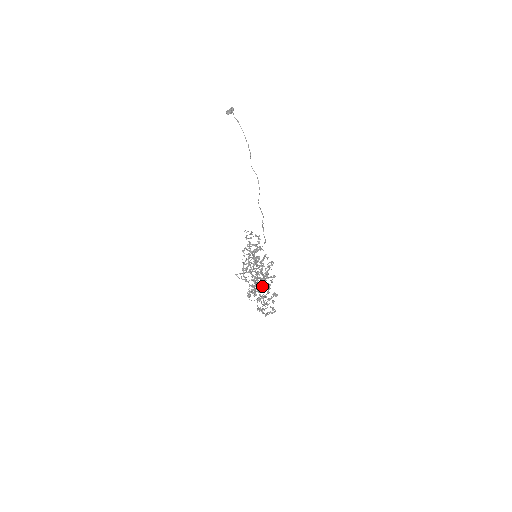
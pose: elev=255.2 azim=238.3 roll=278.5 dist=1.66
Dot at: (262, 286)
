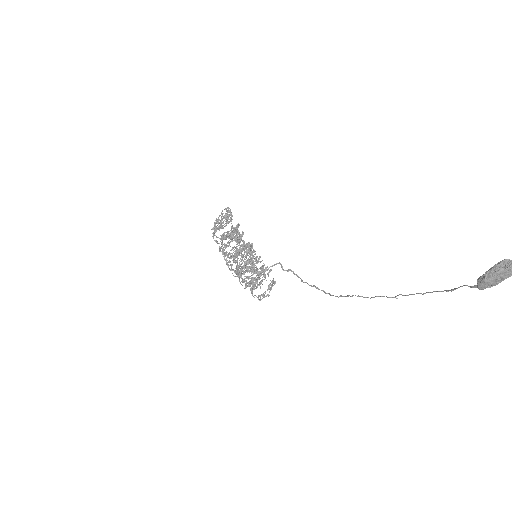
Dot at: occluded
